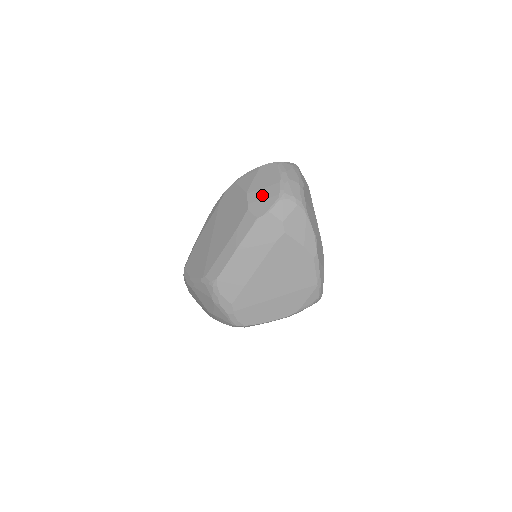
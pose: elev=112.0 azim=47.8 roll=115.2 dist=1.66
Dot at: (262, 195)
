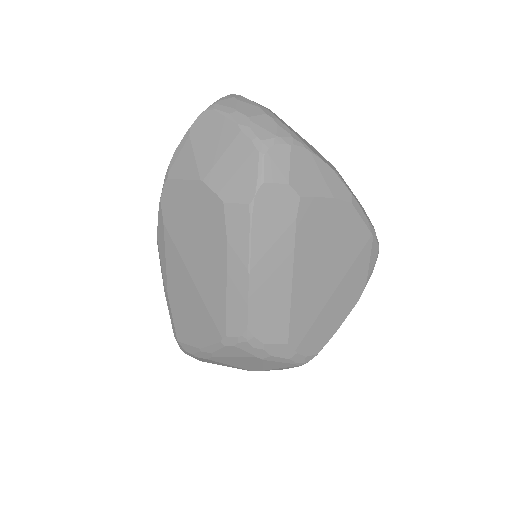
Dot at: (229, 167)
